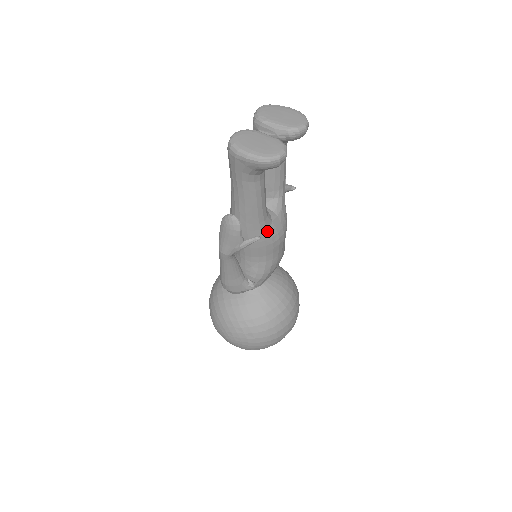
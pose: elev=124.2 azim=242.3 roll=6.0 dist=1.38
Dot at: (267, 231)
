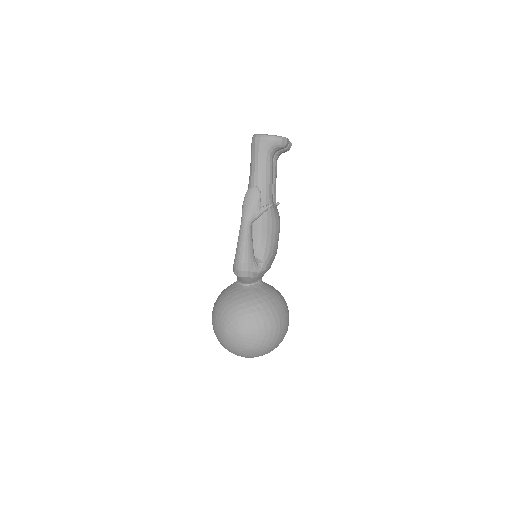
Dot at: (273, 210)
